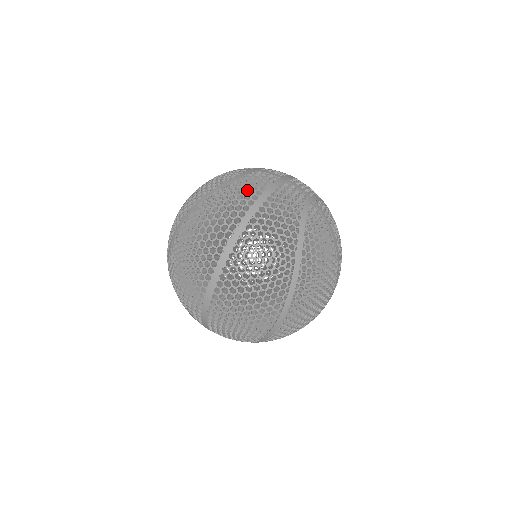
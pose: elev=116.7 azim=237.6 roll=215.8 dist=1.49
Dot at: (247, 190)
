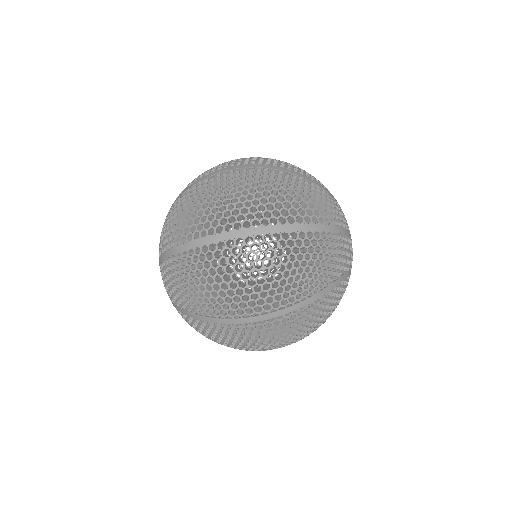
Dot at: (336, 211)
